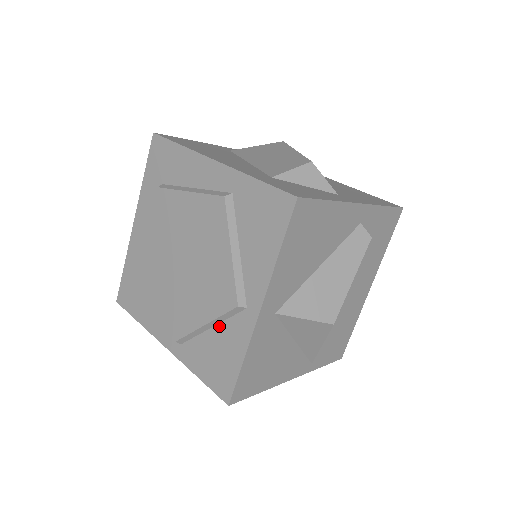
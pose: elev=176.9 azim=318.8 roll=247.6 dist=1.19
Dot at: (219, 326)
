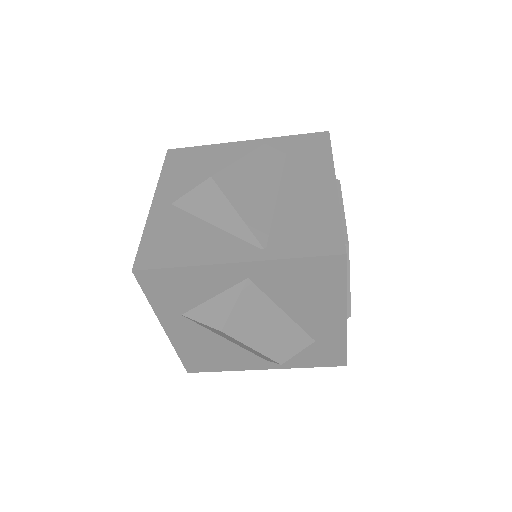
Dot at: occluded
